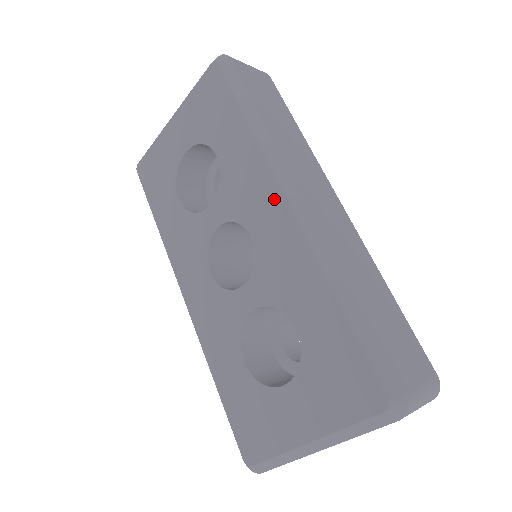
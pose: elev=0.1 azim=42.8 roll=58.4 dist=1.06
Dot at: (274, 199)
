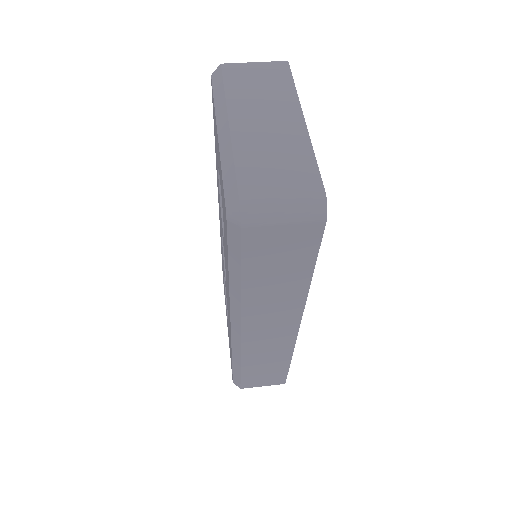
Dot at: (229, 311)
